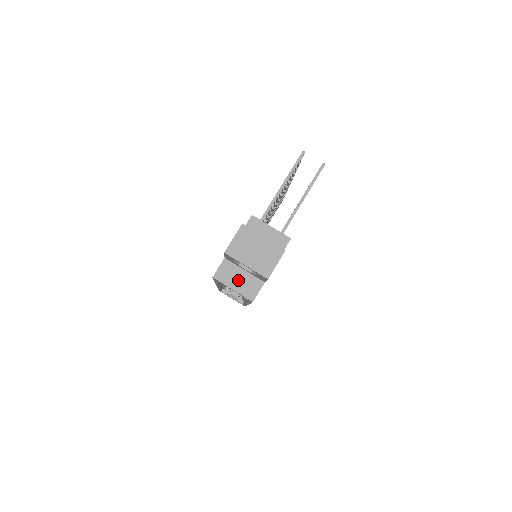
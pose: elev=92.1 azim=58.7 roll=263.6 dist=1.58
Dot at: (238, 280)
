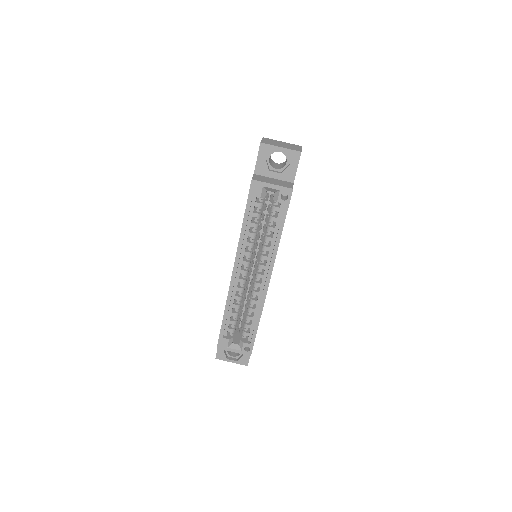
Dot at: (273, 181)
